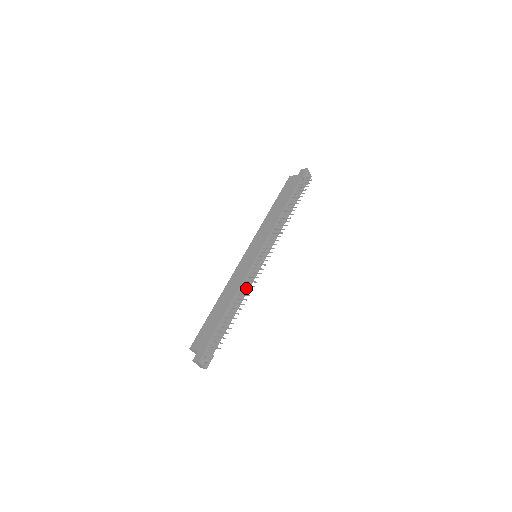
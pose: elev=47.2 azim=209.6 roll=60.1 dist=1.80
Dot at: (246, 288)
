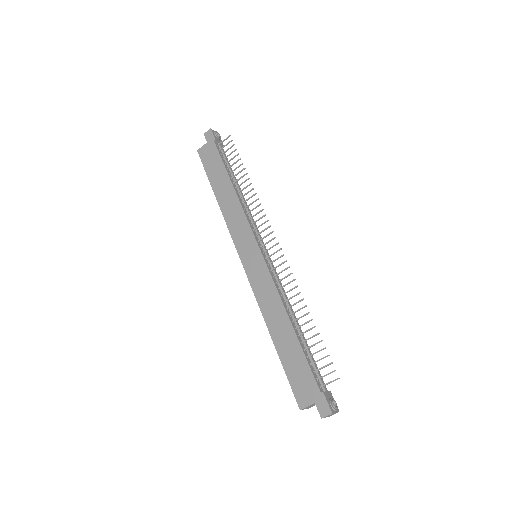
Dot at: (284, 296)
